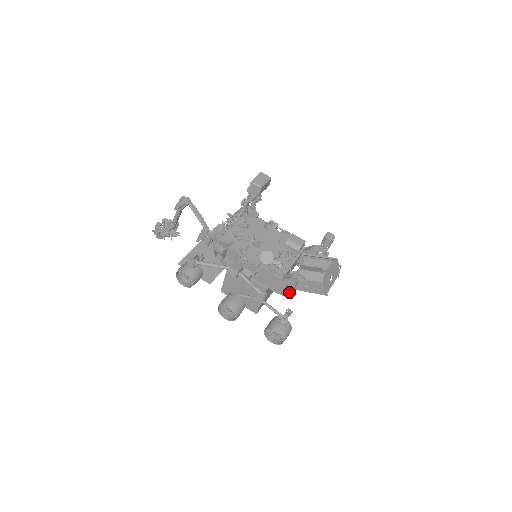
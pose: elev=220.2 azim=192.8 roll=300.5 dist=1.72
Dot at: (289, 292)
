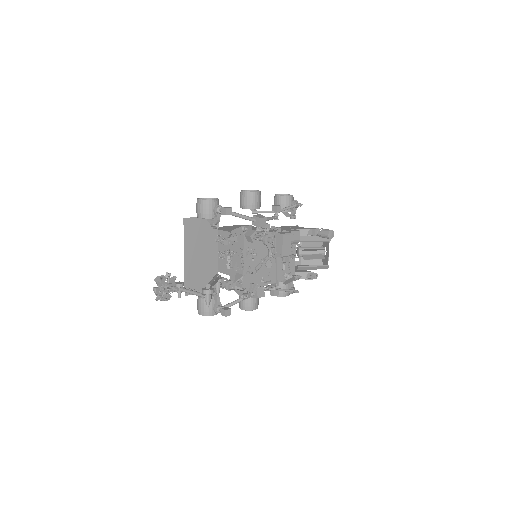
Dot at: occluded
